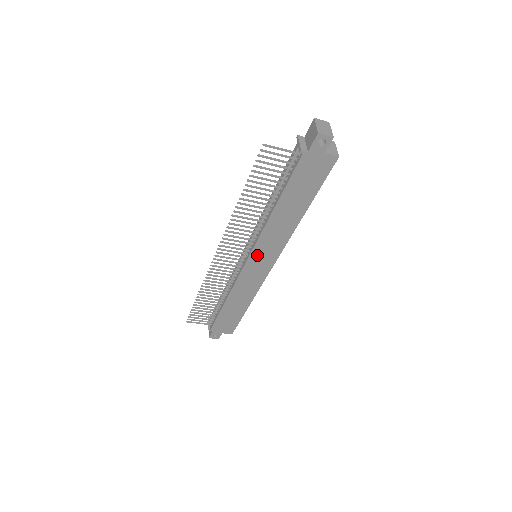
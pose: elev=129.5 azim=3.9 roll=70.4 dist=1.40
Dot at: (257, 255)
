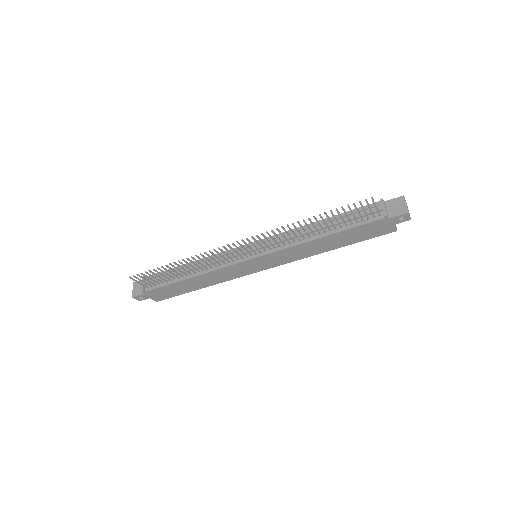
Dot at: (265, 259)
